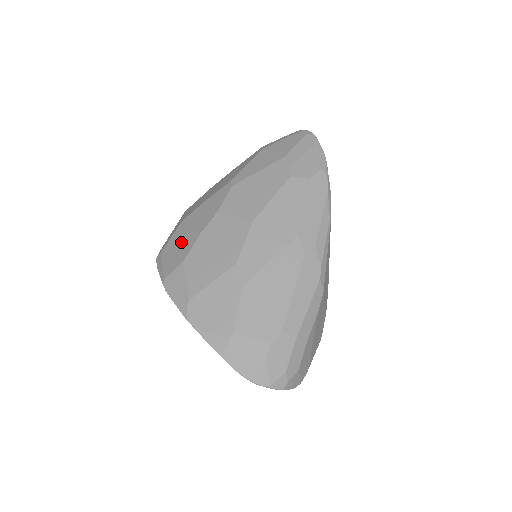
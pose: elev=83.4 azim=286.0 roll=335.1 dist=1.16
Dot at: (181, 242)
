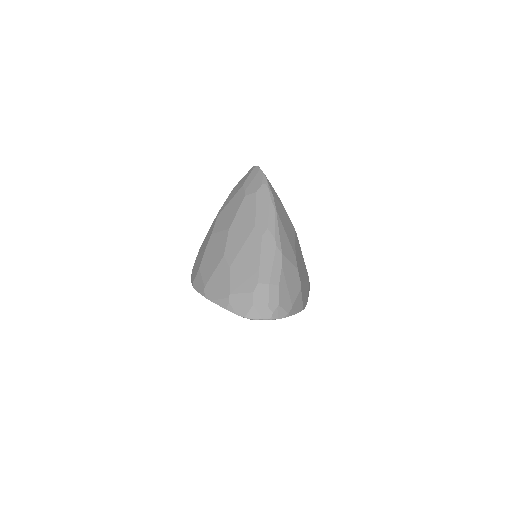
Dot at: (198, 260)
